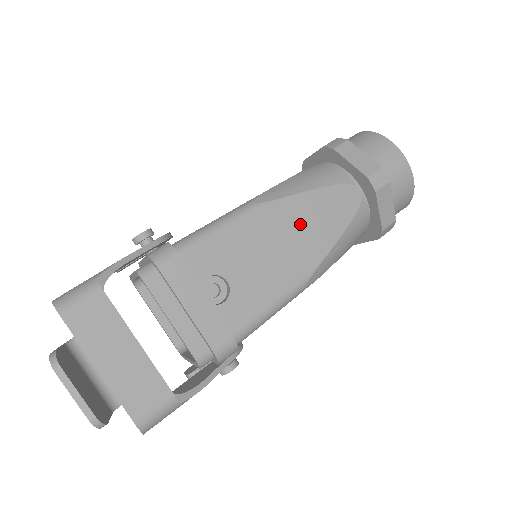
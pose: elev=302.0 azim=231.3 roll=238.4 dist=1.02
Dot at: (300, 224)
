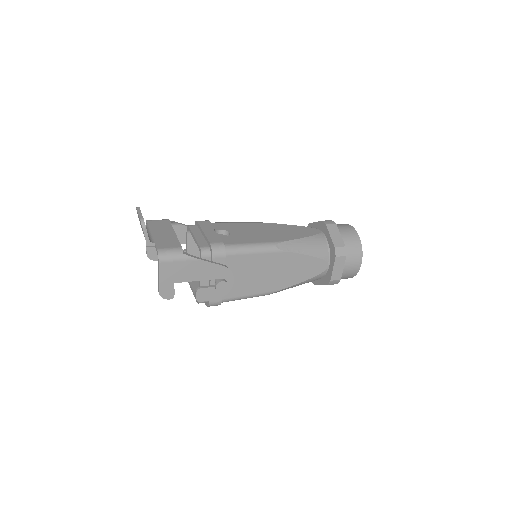
Dot at: (279, 230)
